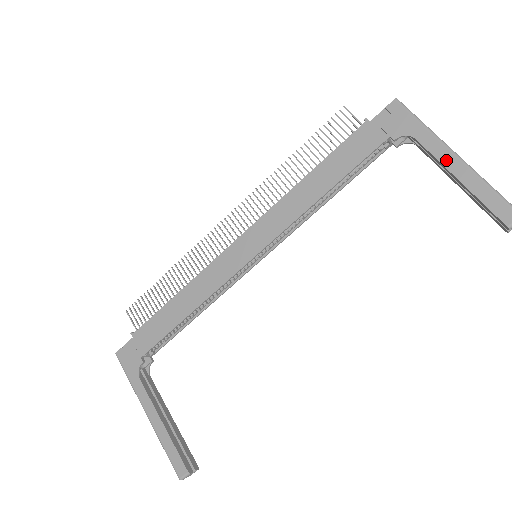
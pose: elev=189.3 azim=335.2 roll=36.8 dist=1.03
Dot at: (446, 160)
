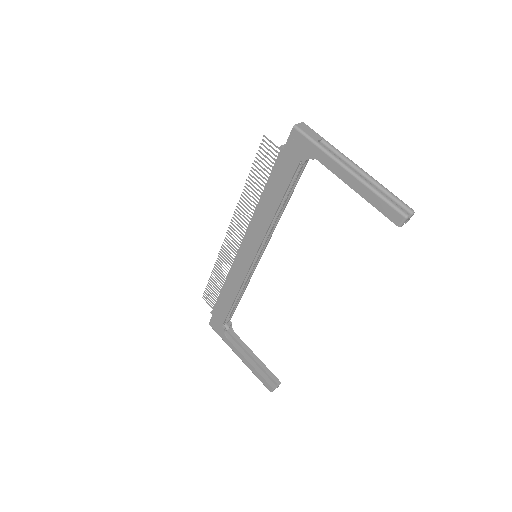
Dot at: (343, 176)
